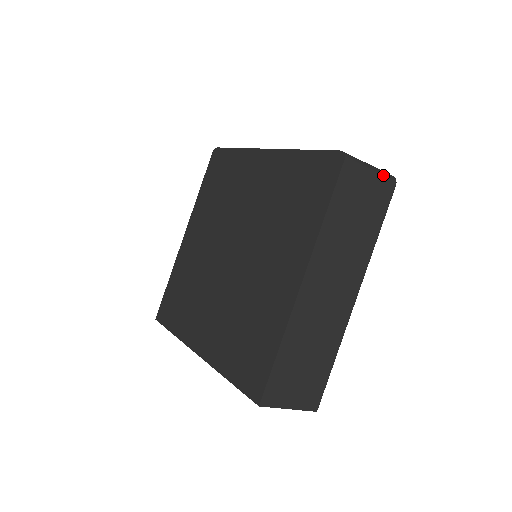
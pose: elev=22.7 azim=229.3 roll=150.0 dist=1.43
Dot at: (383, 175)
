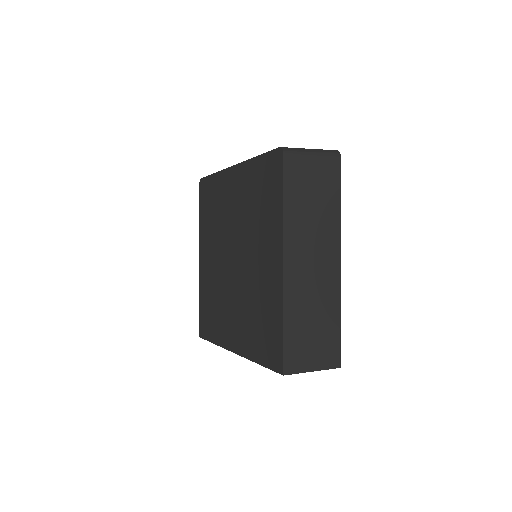
Dot at: (325, 153)
